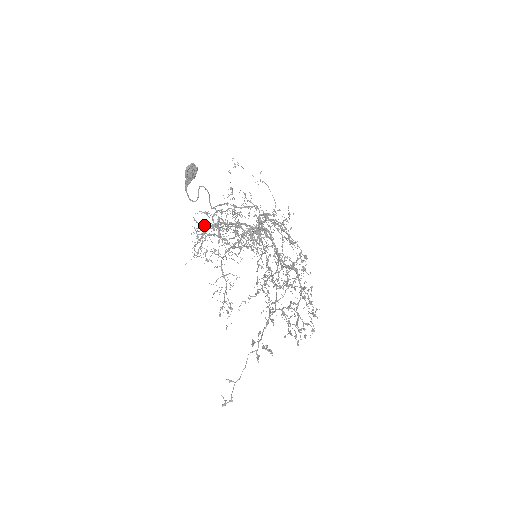
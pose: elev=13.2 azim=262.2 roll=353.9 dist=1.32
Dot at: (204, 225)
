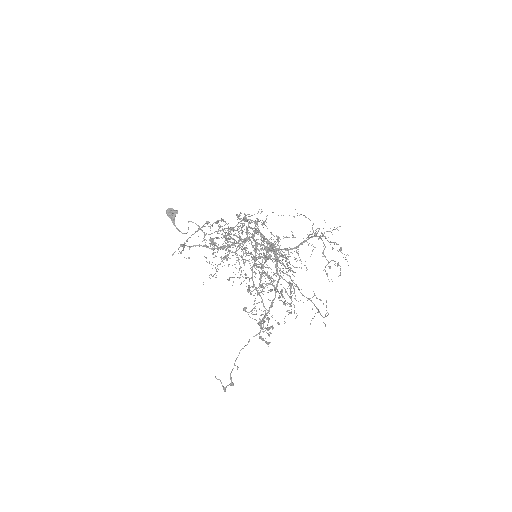
Dot at: (225, 257)
